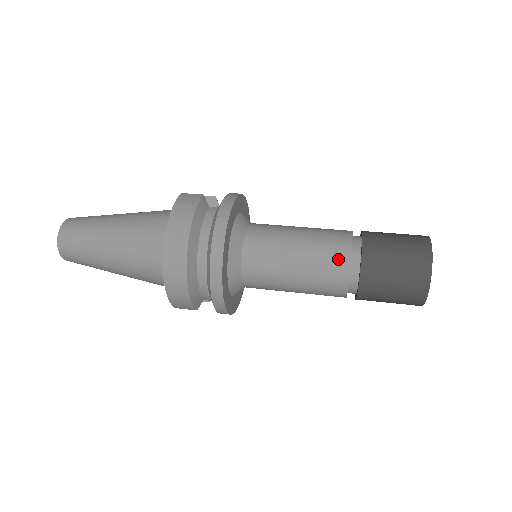
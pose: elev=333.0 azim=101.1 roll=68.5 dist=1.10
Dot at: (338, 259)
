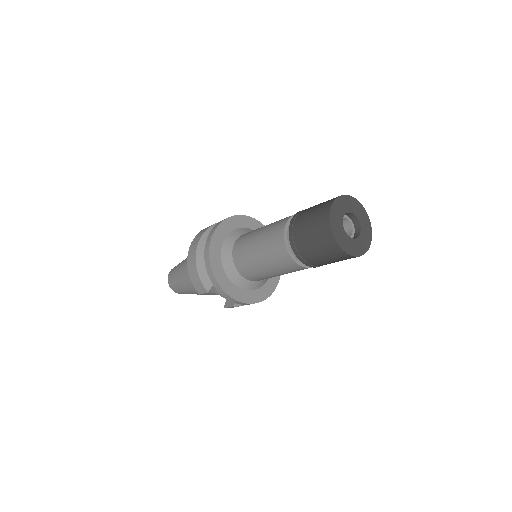
Dot at: (281, 223)
